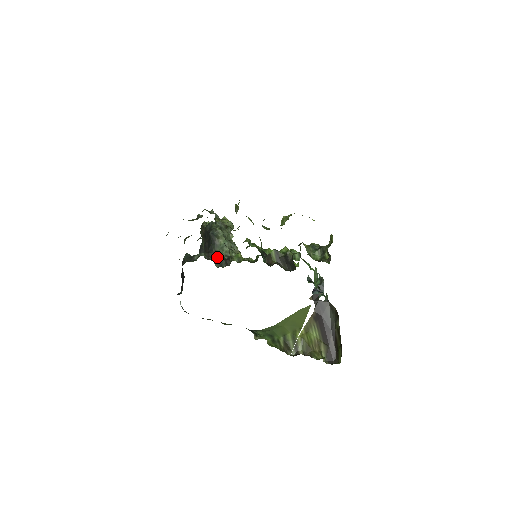
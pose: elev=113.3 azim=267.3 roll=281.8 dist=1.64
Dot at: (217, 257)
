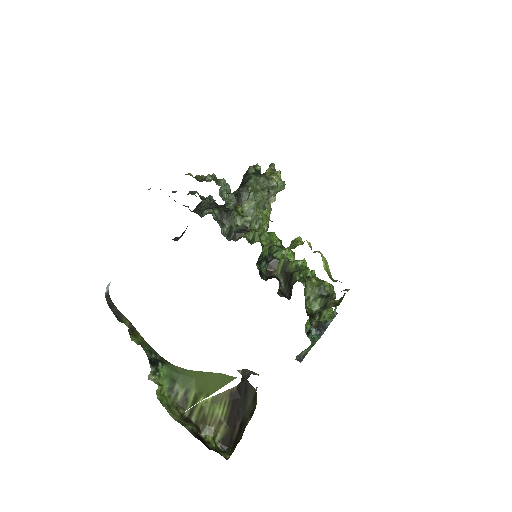
Dot at: occluded
